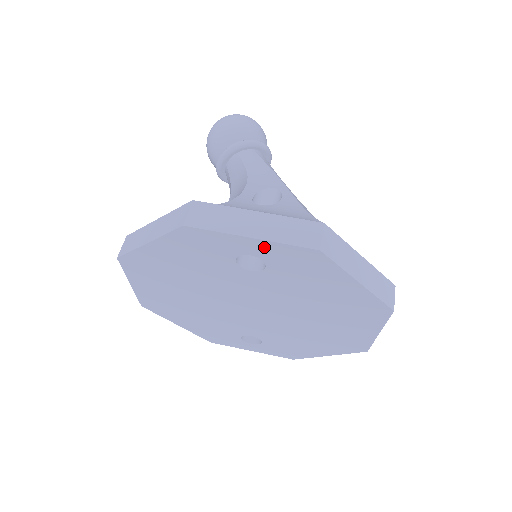
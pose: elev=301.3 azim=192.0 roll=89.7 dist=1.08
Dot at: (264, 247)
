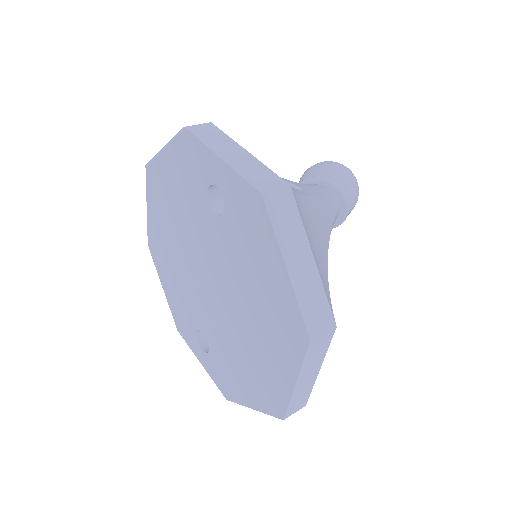
Dot at: (226, 176)
